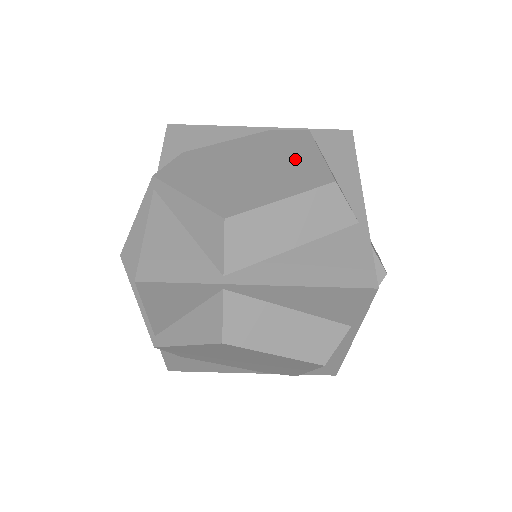
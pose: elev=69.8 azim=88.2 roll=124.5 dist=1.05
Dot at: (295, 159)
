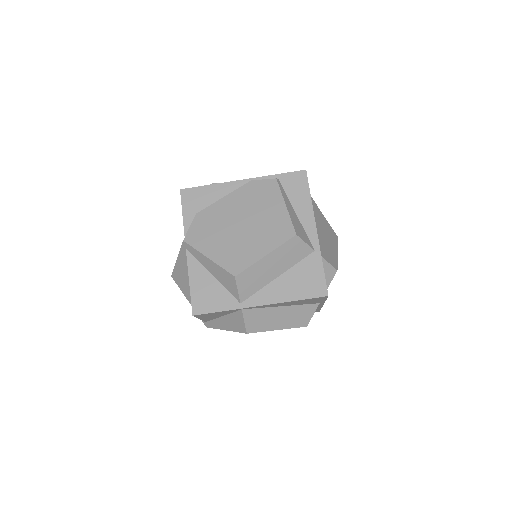
Dot at: (270, 214)
